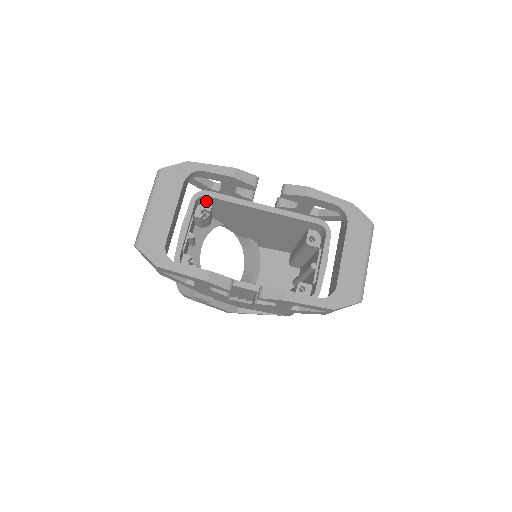
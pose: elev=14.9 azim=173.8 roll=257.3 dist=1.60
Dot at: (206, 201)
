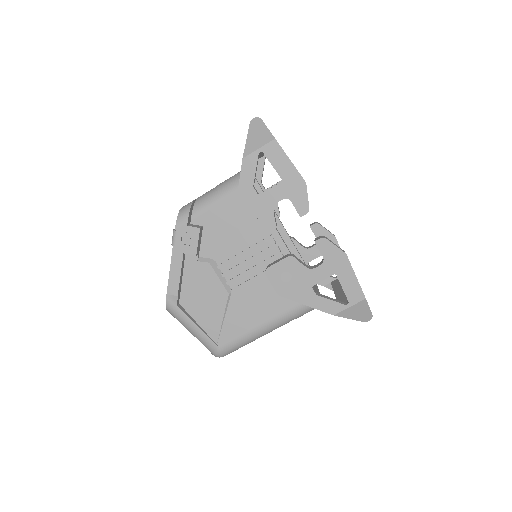
Dot at: occluded
